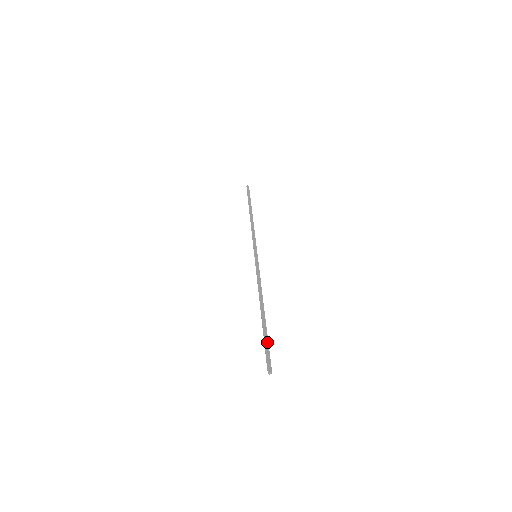
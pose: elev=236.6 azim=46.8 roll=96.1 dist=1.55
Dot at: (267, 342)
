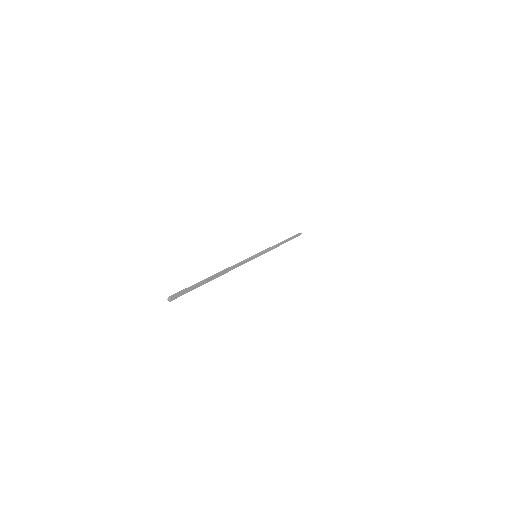
Dot at: (194, 286)
